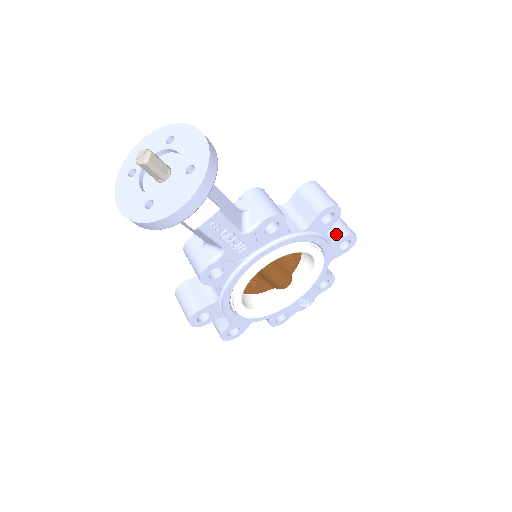
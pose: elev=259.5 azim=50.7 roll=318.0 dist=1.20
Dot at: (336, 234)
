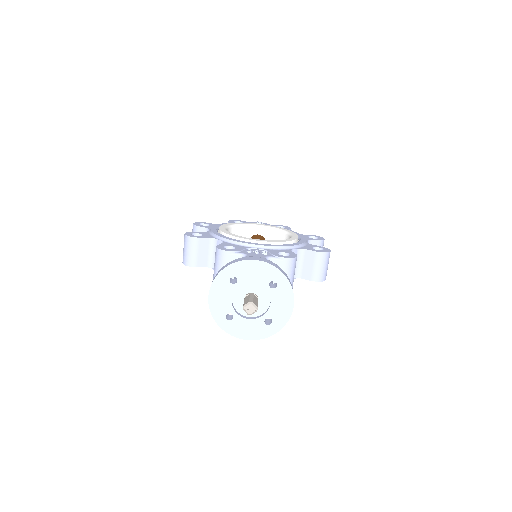
Dot at: occluded
